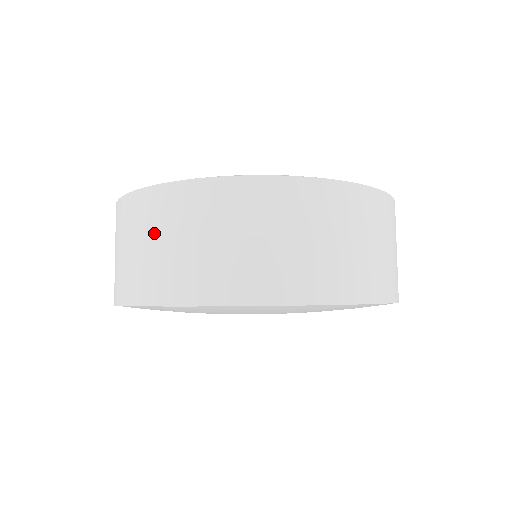
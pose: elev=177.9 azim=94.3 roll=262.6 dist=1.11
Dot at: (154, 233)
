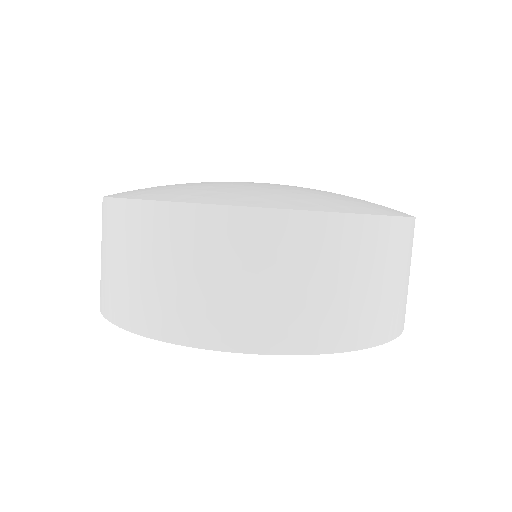
Dot at: (102, 244)
